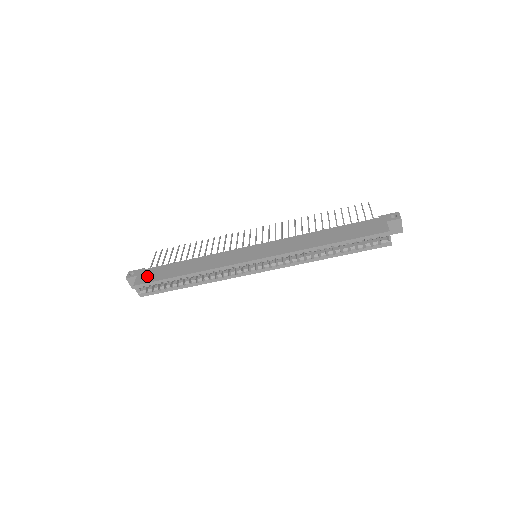
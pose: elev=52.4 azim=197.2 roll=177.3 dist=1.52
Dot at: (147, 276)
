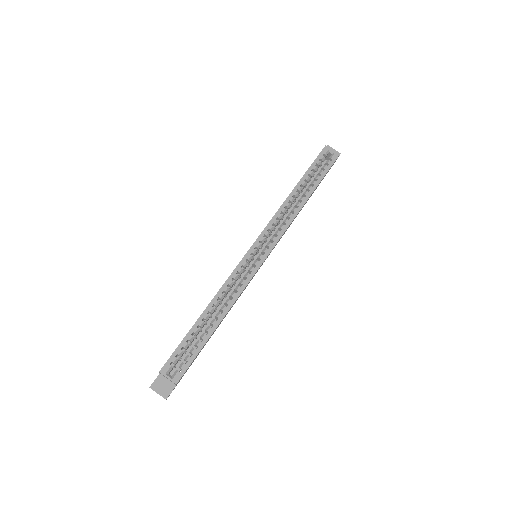
Dot at: occluded
